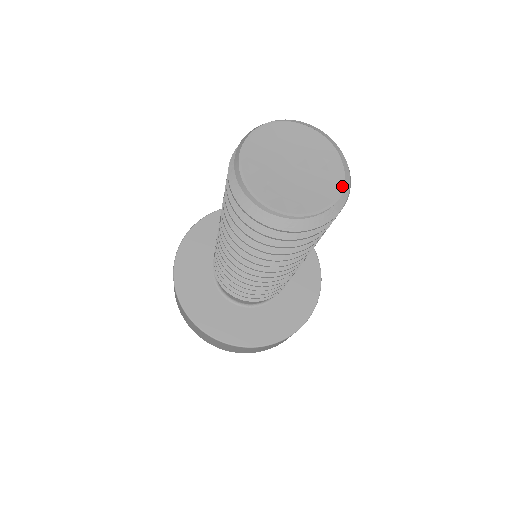
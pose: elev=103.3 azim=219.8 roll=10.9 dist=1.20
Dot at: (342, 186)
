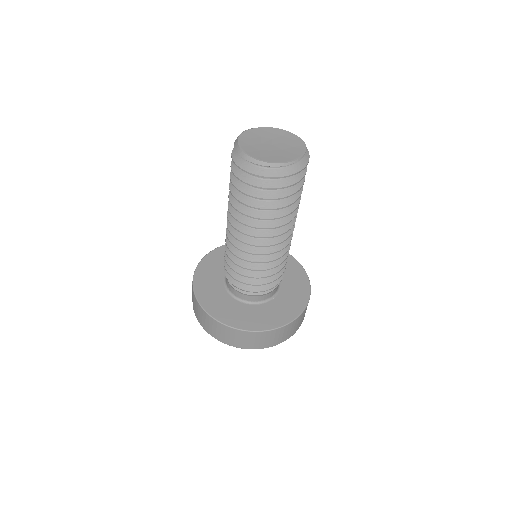
Dot at: (300, 139)
